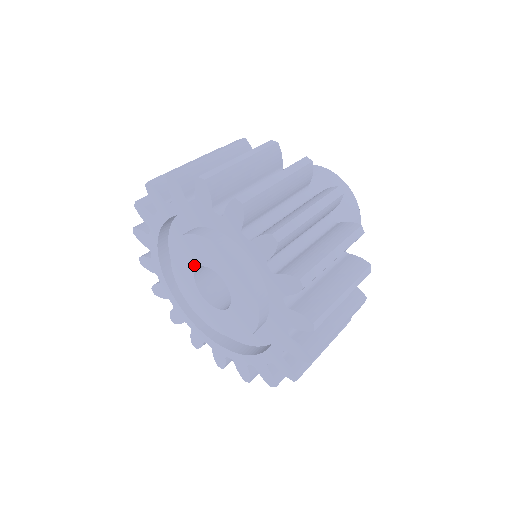
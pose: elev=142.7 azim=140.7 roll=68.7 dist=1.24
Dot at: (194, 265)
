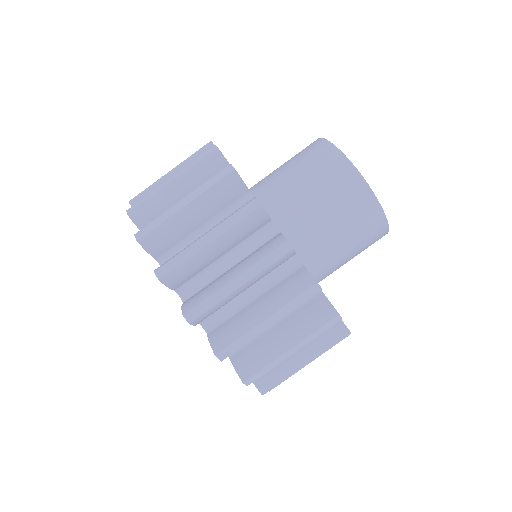
Dot at: occluded
